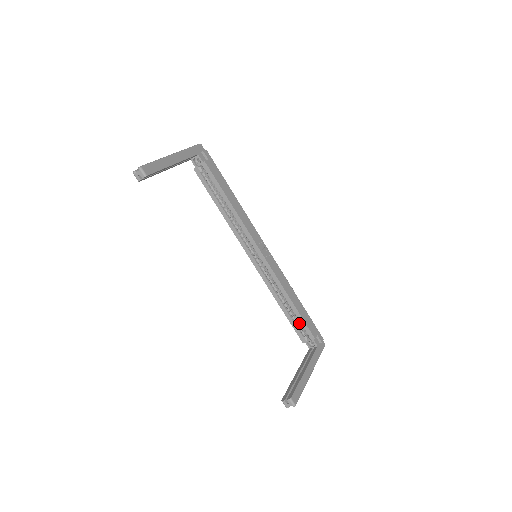
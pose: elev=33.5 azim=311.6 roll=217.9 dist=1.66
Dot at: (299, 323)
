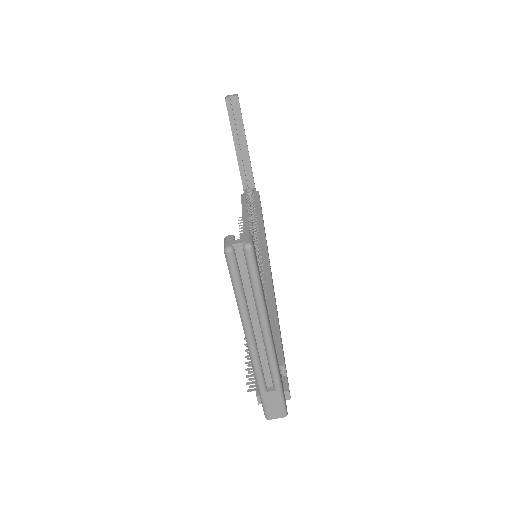
Dot at: occluded
